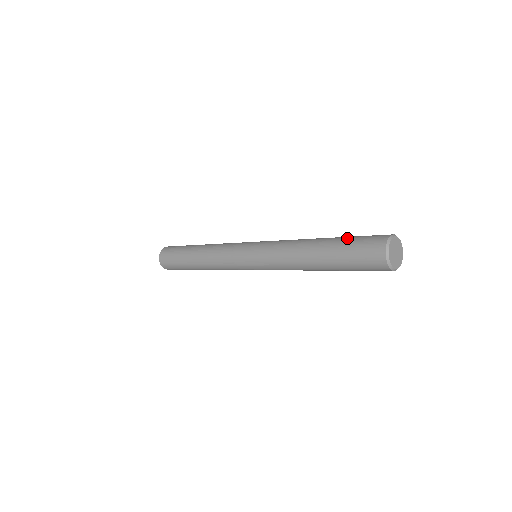
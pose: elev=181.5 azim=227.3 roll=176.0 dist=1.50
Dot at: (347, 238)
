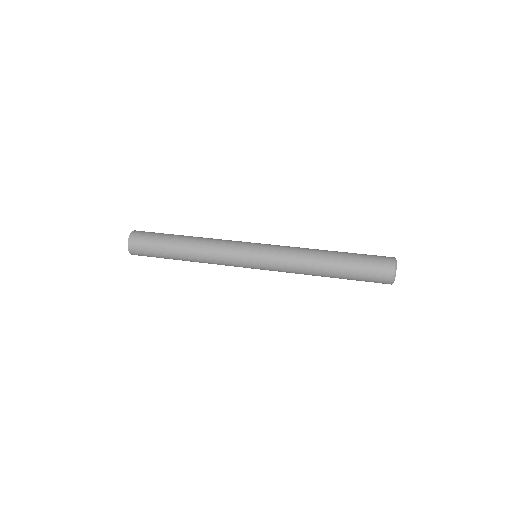
Dot at: (358, 255)
